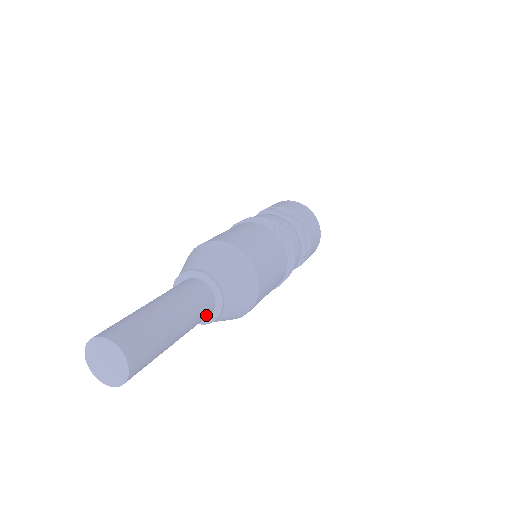
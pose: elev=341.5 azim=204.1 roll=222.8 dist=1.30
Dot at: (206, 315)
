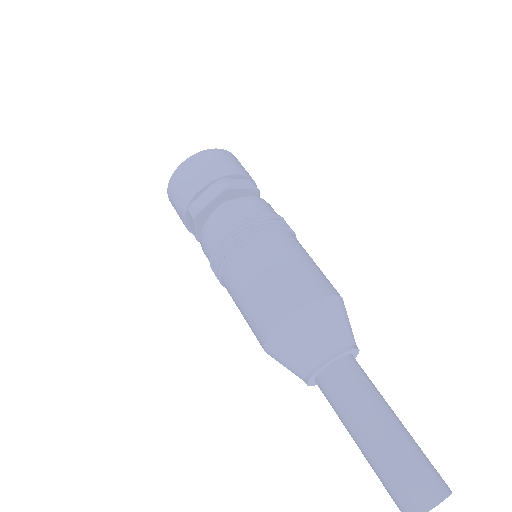
Dot at: (361, 368)
